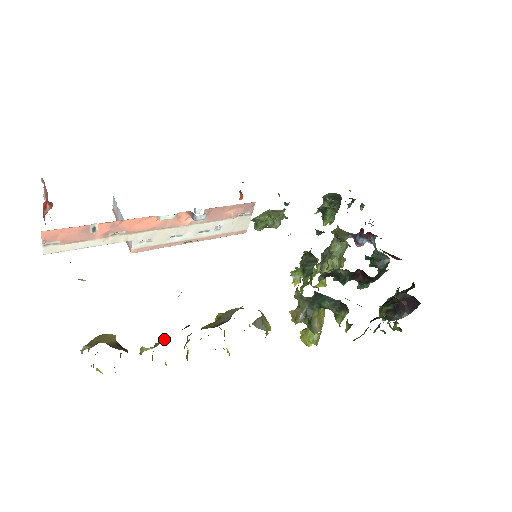
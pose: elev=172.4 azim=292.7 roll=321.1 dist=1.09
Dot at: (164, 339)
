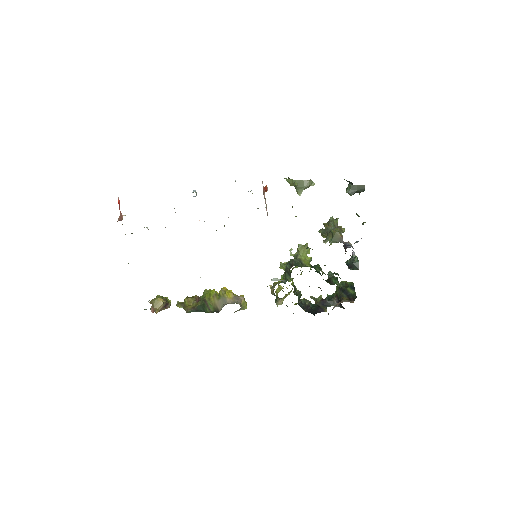
Dot at: (186, 311)
